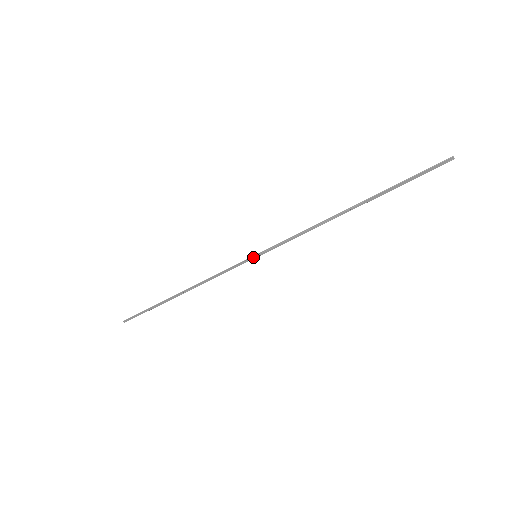
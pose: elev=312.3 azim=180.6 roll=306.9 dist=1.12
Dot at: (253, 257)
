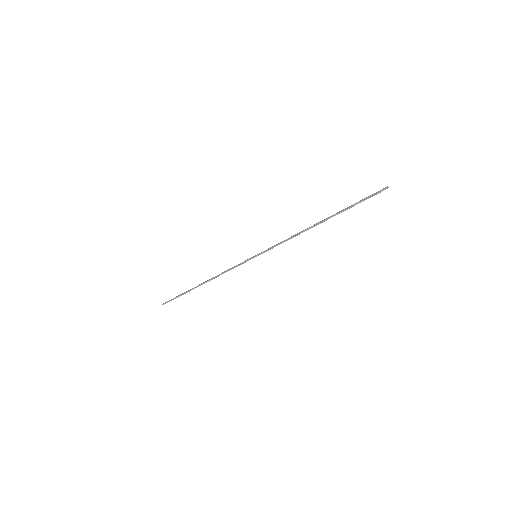
Dot at: occluded
